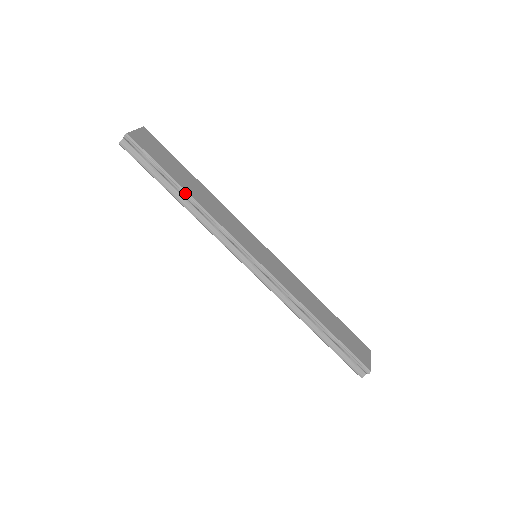
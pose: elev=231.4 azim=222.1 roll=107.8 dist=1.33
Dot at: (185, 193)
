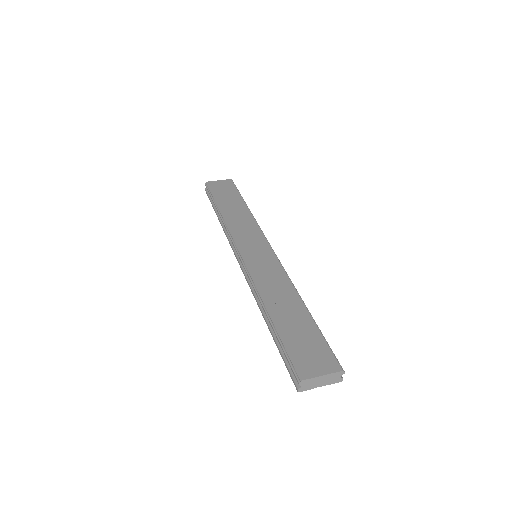
Dot at: (218, 211)
